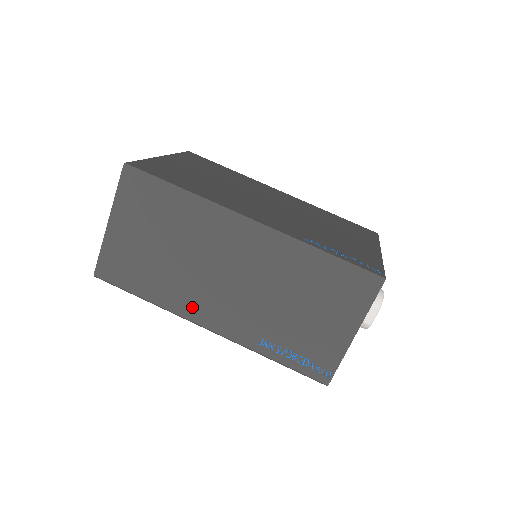
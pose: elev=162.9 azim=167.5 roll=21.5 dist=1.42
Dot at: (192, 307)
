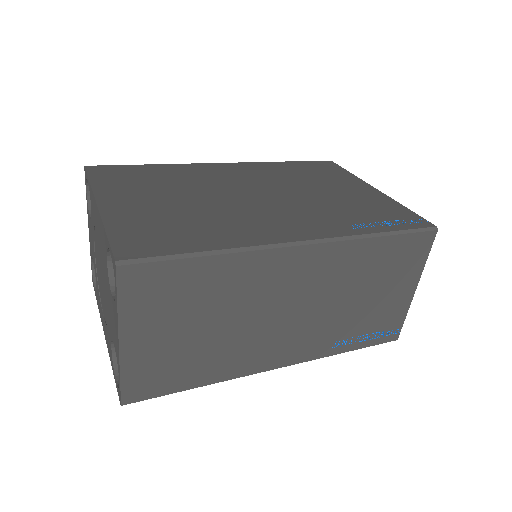
Dot at: (257, 360)
